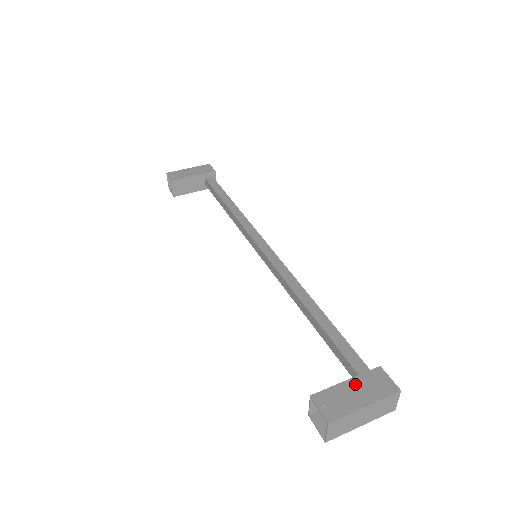
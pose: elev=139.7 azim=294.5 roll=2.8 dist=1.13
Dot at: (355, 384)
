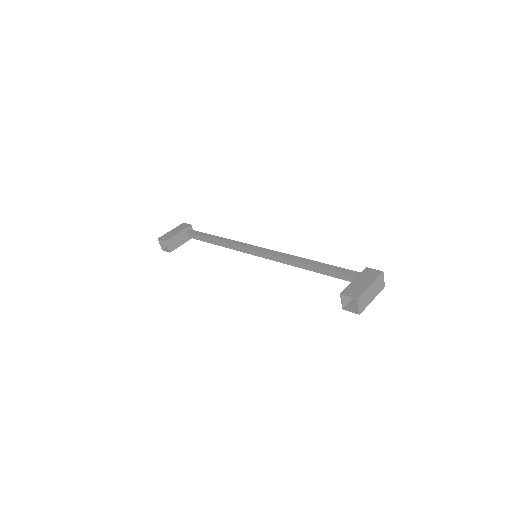
Dot at: (359, 279)
